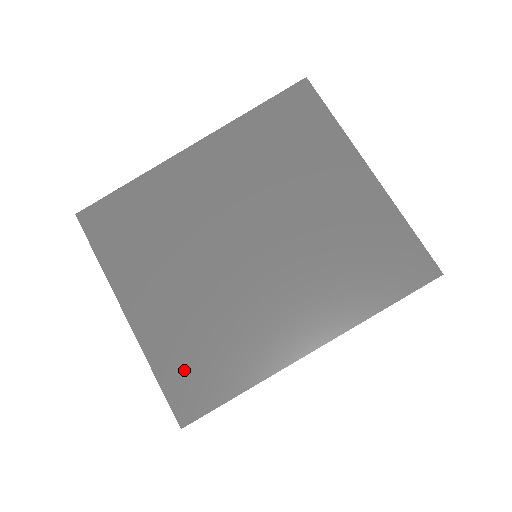
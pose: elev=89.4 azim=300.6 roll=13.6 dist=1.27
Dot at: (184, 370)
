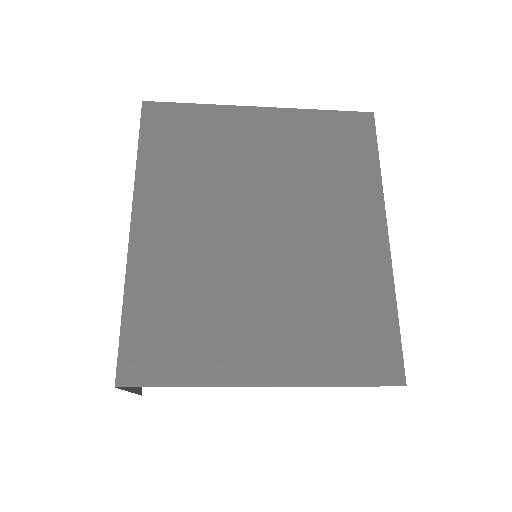
Dot at: (352, 353)
